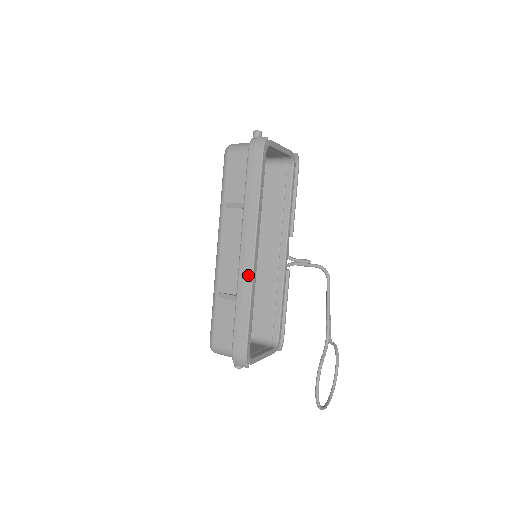
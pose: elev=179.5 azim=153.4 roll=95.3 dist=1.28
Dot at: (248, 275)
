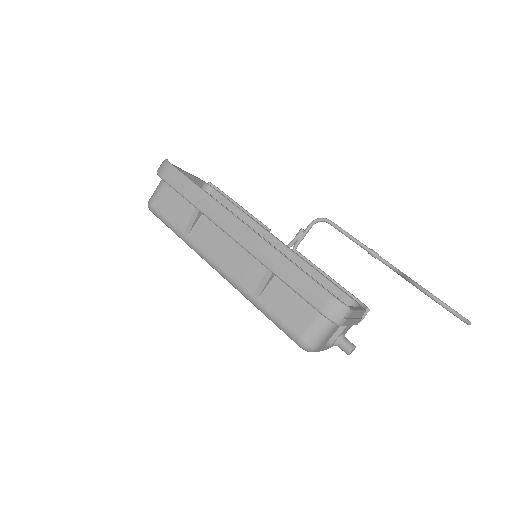
Dot at: (257, 241)
